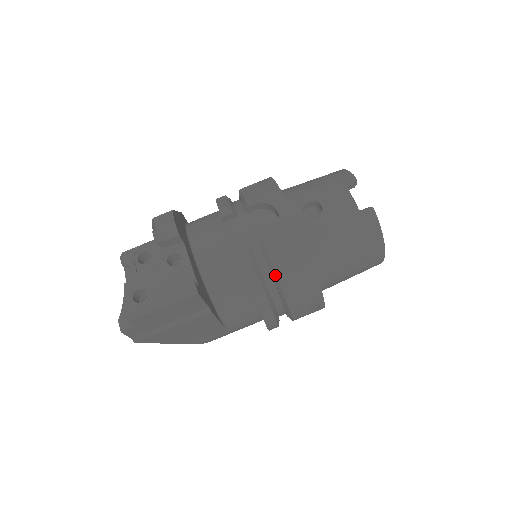
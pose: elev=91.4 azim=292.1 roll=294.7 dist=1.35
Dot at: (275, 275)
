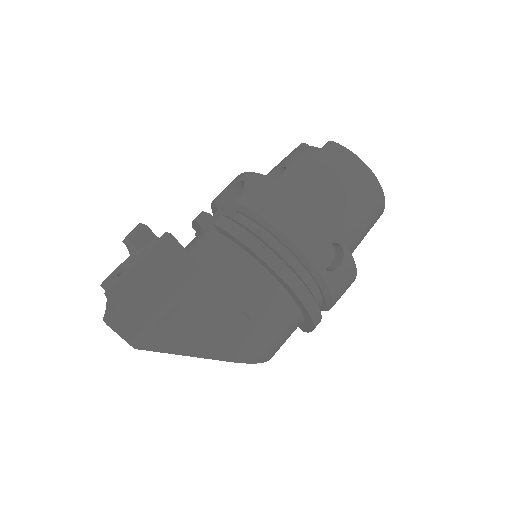
Dot at: (264, 222)
